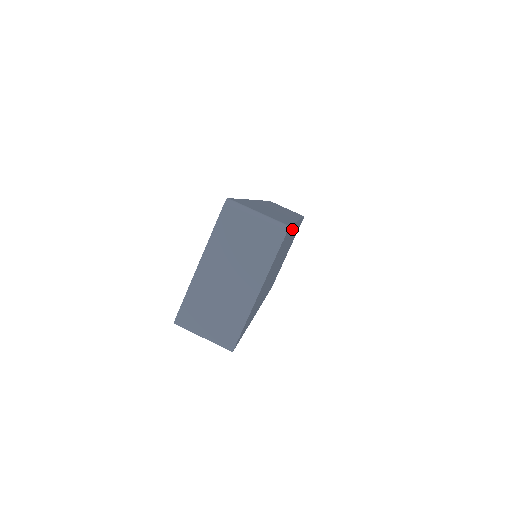
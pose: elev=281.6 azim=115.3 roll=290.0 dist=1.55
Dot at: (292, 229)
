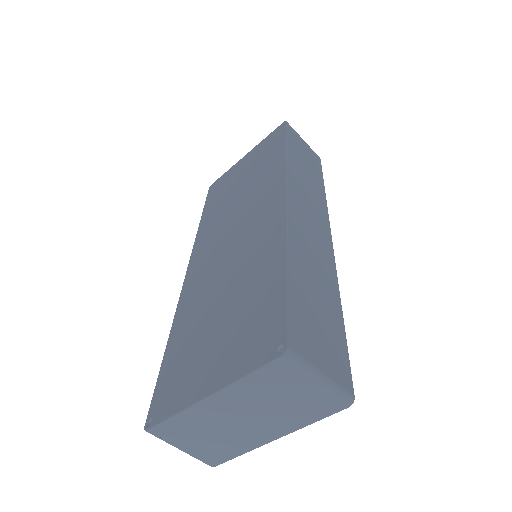
Dot at: occluded
